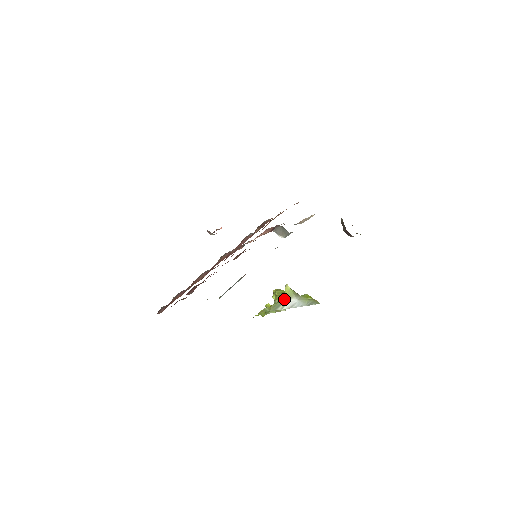
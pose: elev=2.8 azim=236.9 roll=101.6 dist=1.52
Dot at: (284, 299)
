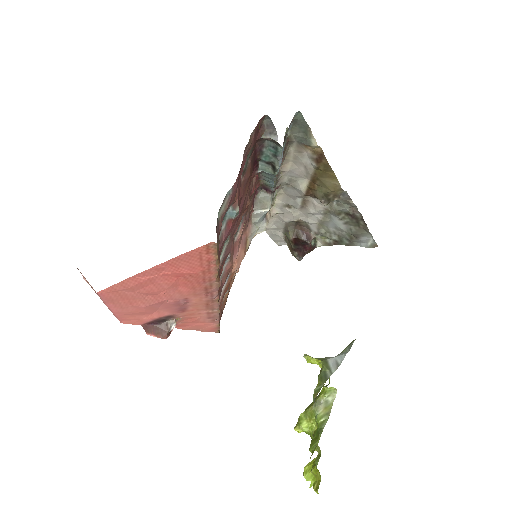
Dot at: (319, 394)
